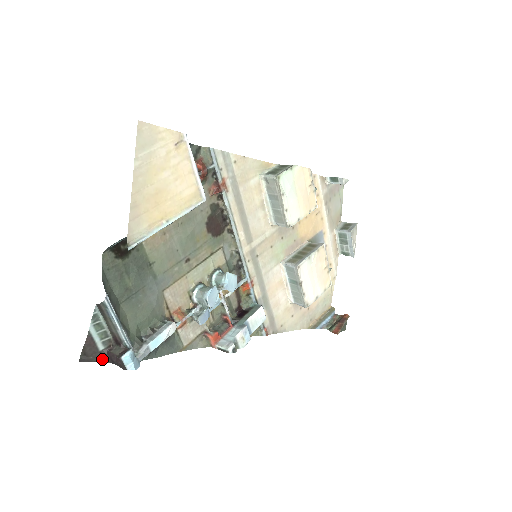
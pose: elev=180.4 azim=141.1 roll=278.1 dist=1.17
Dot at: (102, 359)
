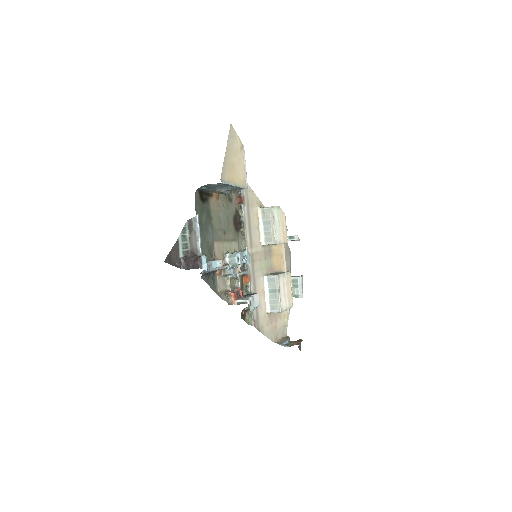
Dot at: (179, 265)
